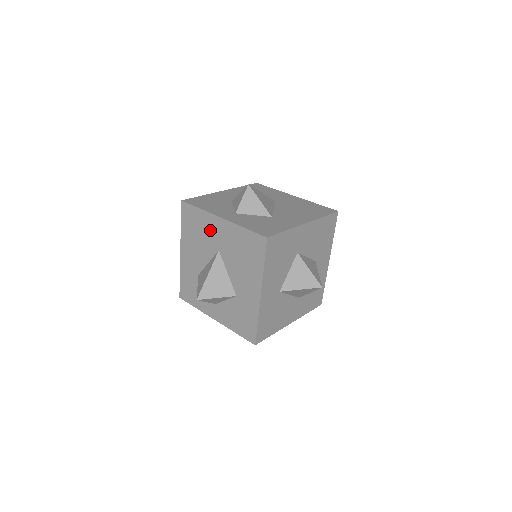
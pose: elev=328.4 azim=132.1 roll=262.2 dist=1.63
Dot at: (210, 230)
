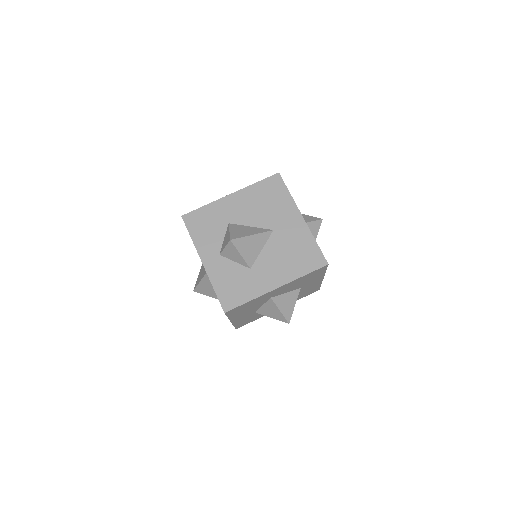
Dot at: occluded
